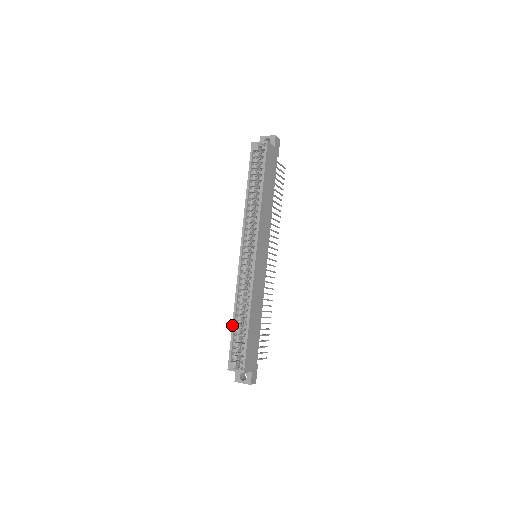
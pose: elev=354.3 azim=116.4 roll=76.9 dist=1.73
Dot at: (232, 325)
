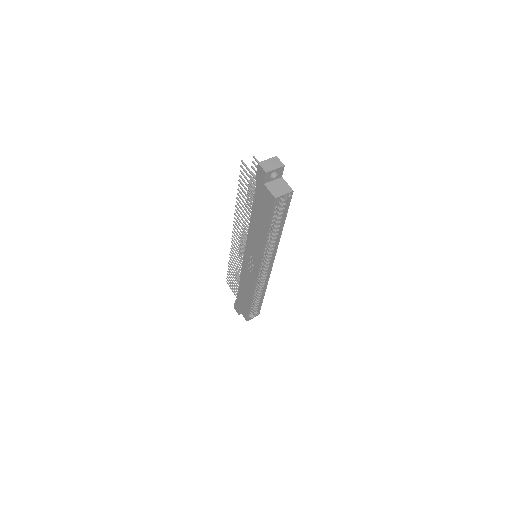
Dot at: (250, 305)
